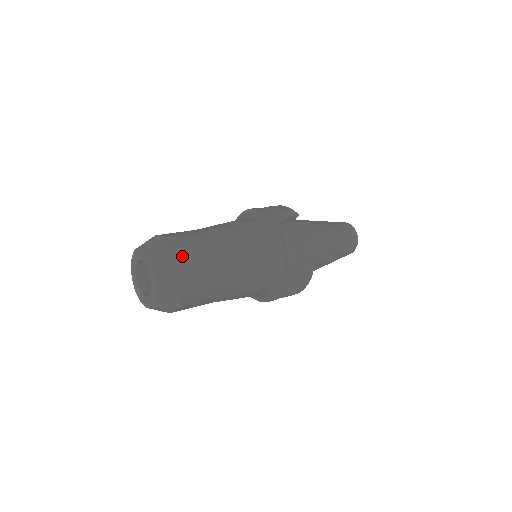
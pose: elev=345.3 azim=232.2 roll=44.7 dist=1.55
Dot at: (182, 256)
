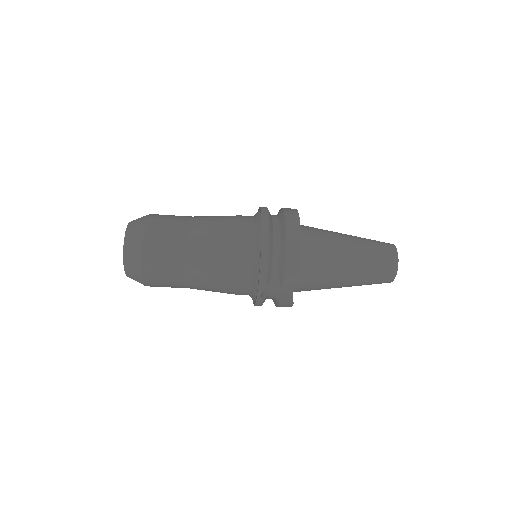
Dot at: occluded
